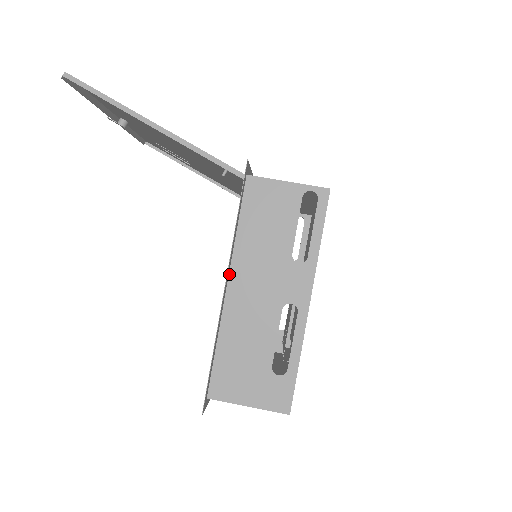
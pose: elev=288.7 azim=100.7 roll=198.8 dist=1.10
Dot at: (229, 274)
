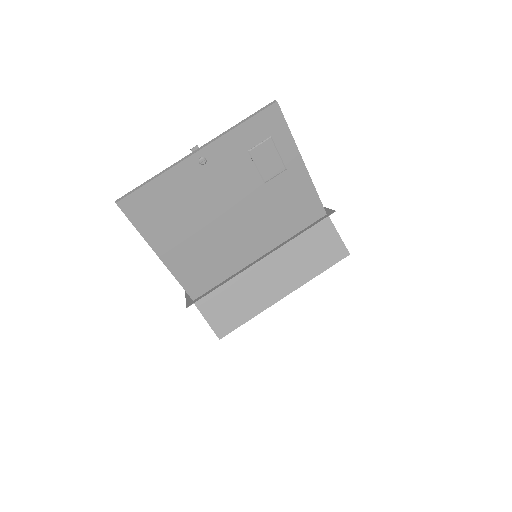
Dot at: occluded
